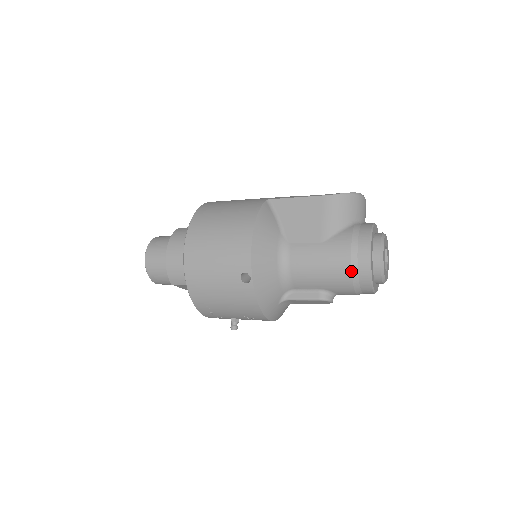
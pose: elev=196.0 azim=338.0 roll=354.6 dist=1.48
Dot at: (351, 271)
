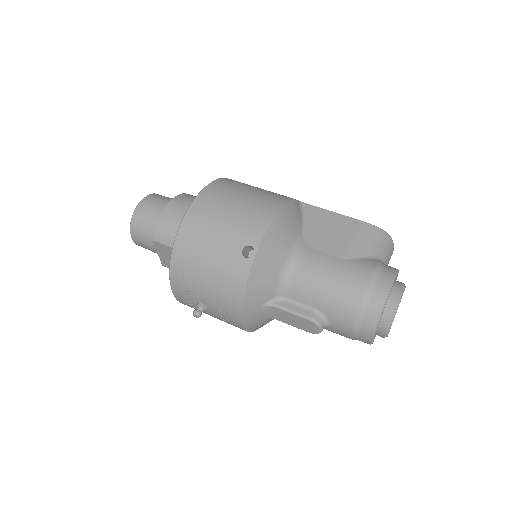
Dot at: (362, 299)
